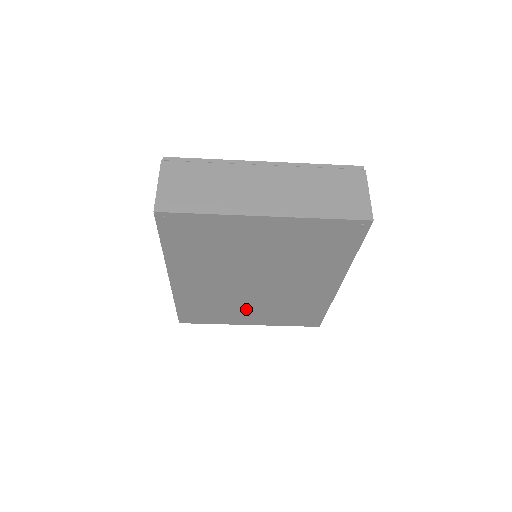
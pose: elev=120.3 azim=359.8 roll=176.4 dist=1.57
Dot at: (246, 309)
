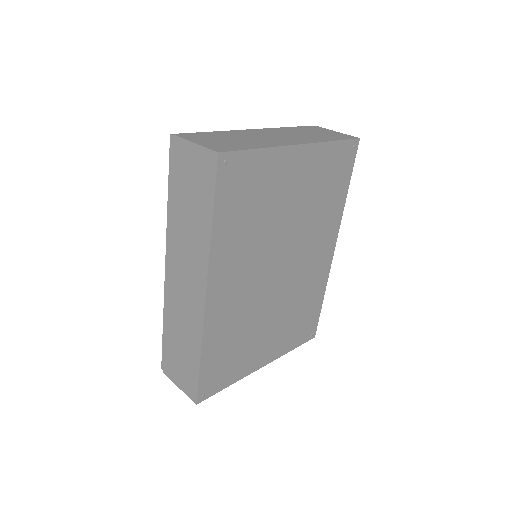
Dot at: (264, 331)
